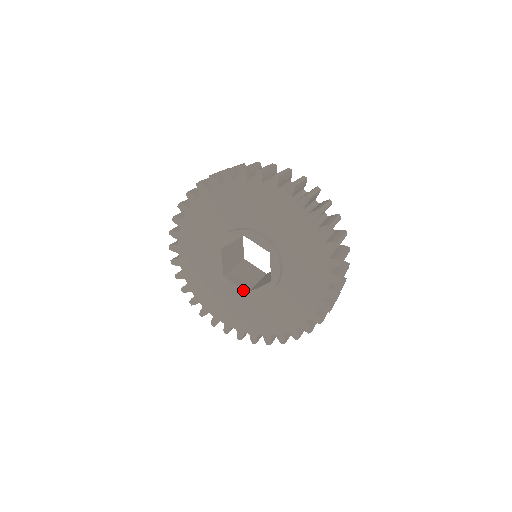
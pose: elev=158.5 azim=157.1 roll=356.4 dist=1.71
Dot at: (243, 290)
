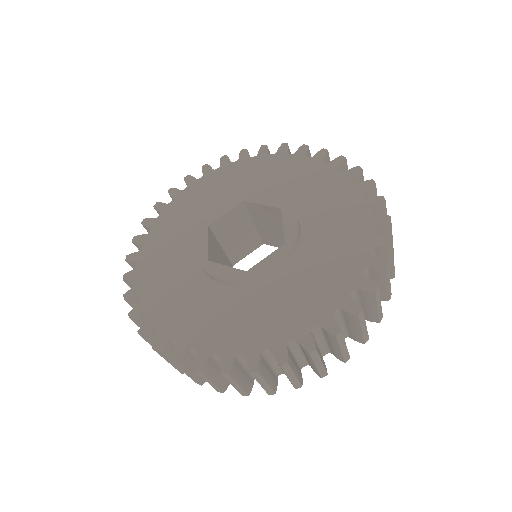
Dot at: (239, 270)
